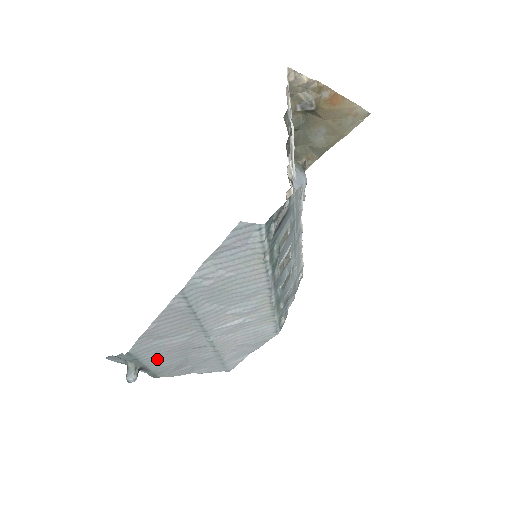
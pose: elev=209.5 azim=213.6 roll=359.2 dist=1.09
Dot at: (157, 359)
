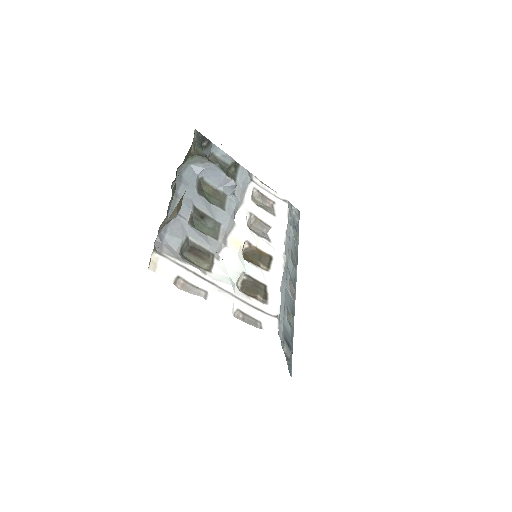
Dot at: occluded
